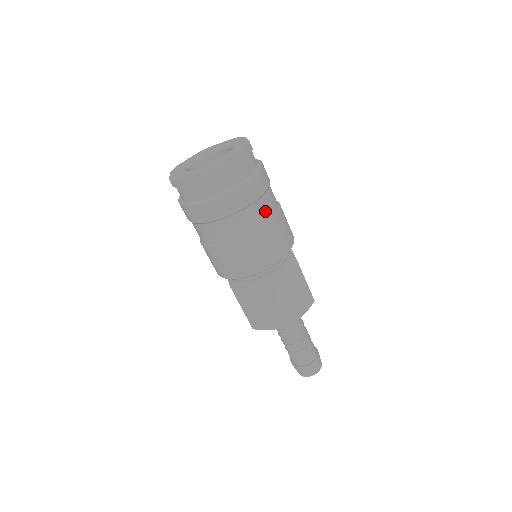
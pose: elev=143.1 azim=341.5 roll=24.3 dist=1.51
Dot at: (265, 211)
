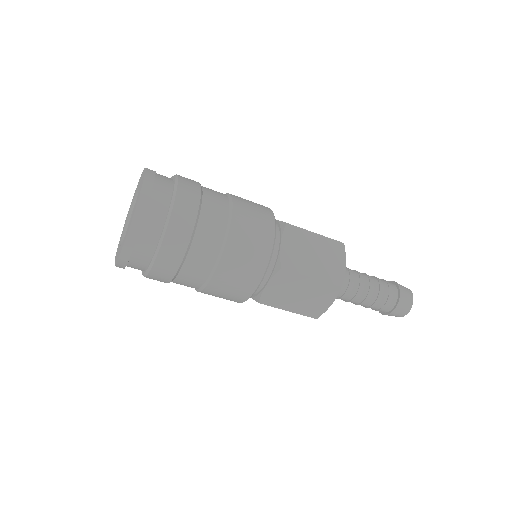
Dot at: (217, 211)
